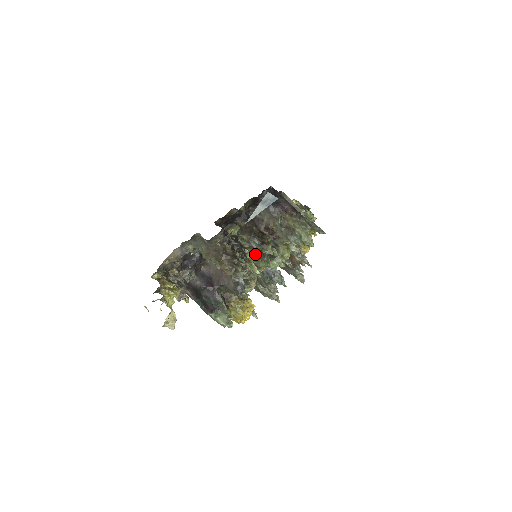
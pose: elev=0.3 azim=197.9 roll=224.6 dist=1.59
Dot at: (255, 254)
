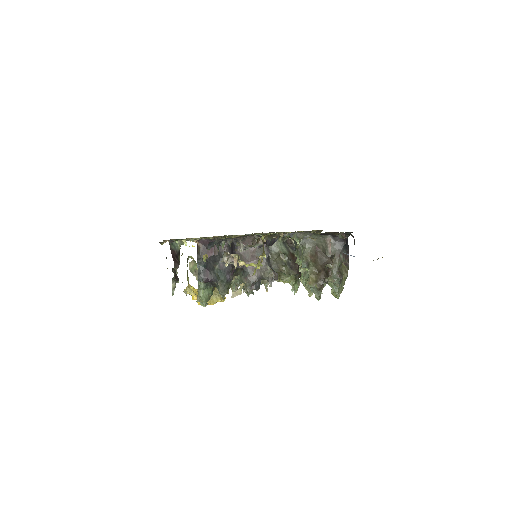
Dot at: (294, 268)
